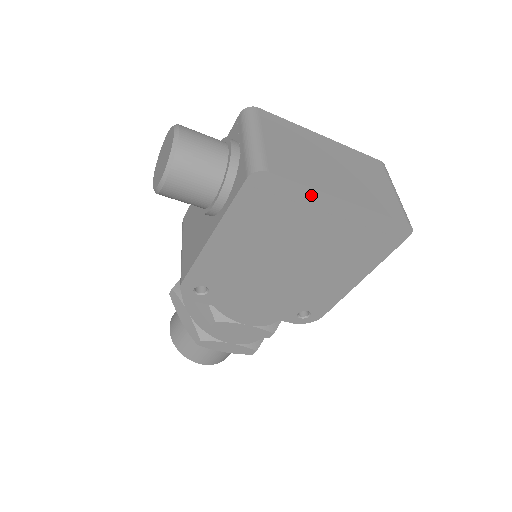
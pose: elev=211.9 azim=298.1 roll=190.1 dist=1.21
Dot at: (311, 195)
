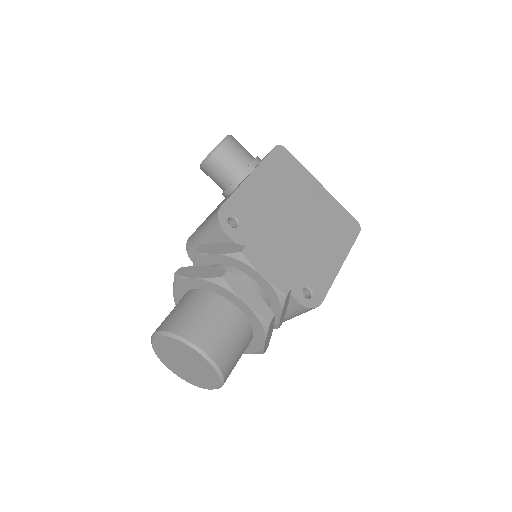
Dot at: (306, 173)
